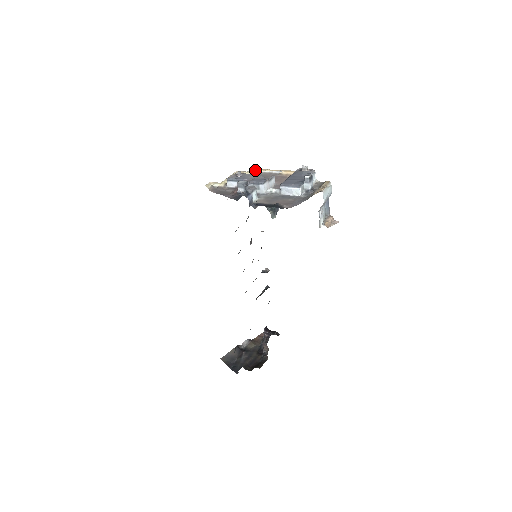
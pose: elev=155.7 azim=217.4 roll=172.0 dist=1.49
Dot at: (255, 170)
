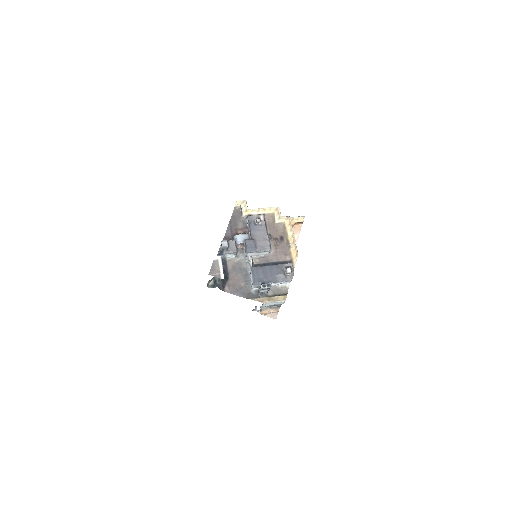
Dot at: (220, 256)
